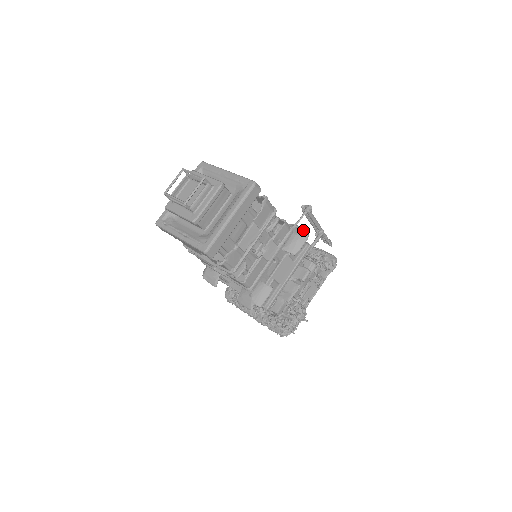
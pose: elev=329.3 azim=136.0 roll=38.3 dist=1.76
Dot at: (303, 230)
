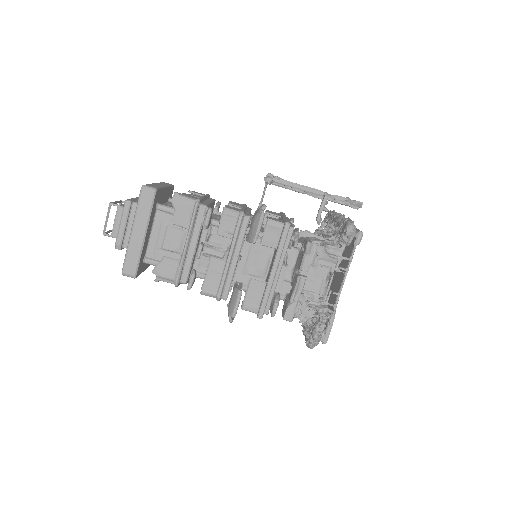
Dot at: (261, 208)
